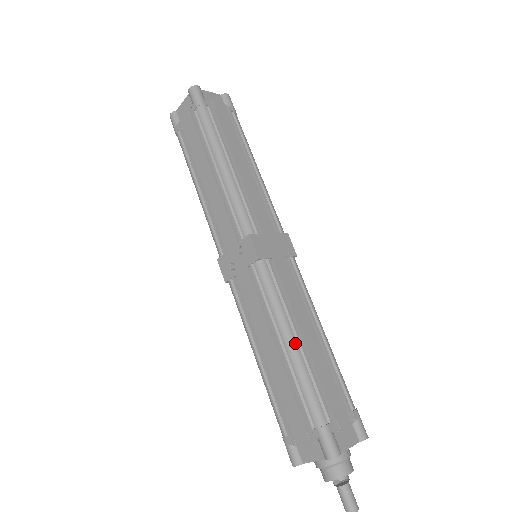
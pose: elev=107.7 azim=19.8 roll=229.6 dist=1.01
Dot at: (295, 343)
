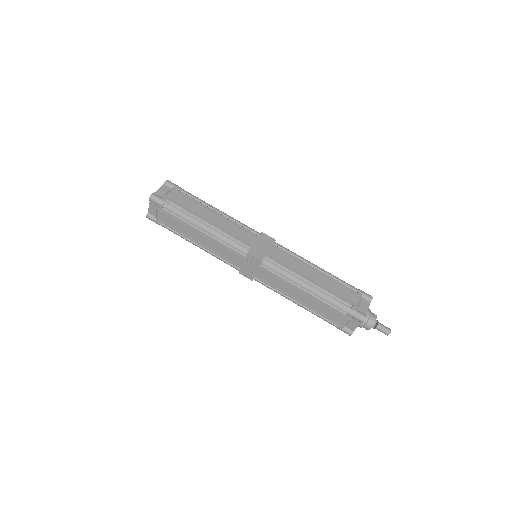
Dot at: (310, 285)
